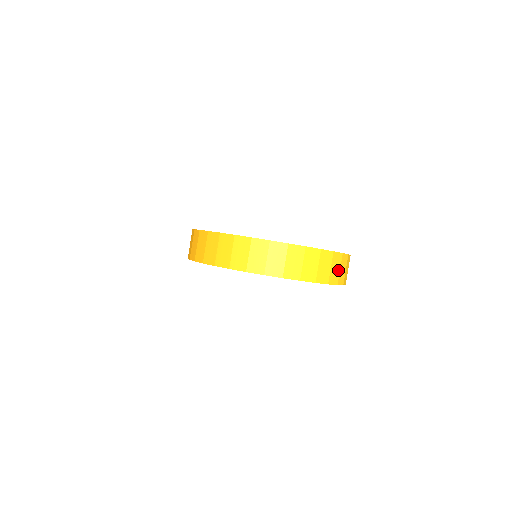
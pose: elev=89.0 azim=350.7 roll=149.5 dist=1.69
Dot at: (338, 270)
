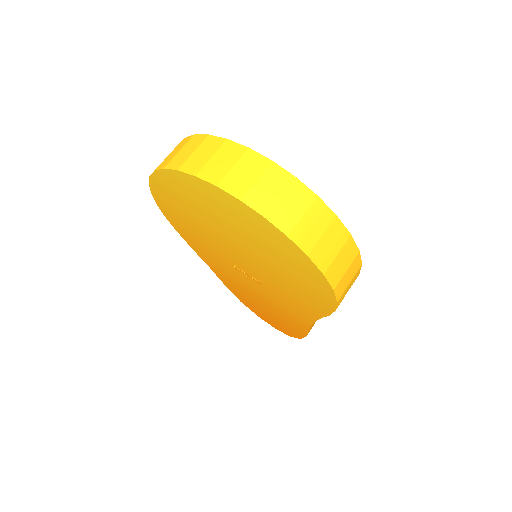
Dot at: (275, 196)
